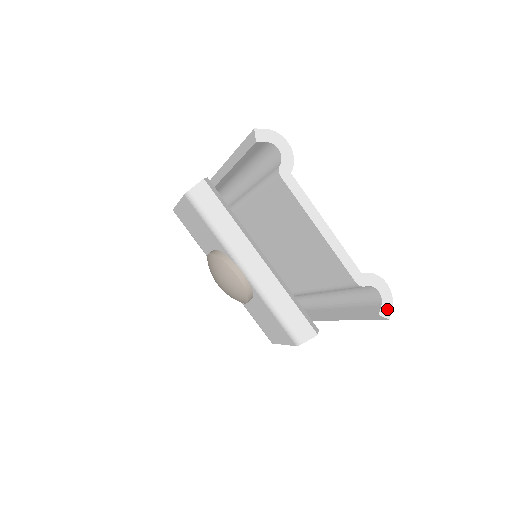
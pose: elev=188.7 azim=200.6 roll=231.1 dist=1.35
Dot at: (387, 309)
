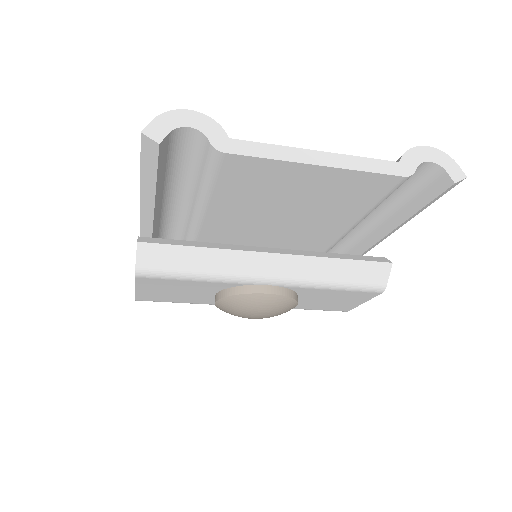
Dot at: (454, 170)
